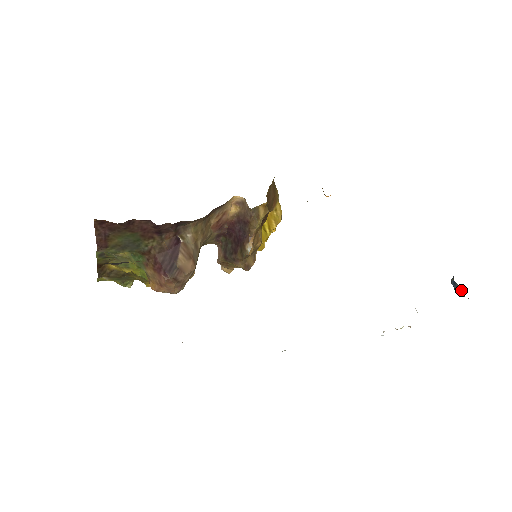
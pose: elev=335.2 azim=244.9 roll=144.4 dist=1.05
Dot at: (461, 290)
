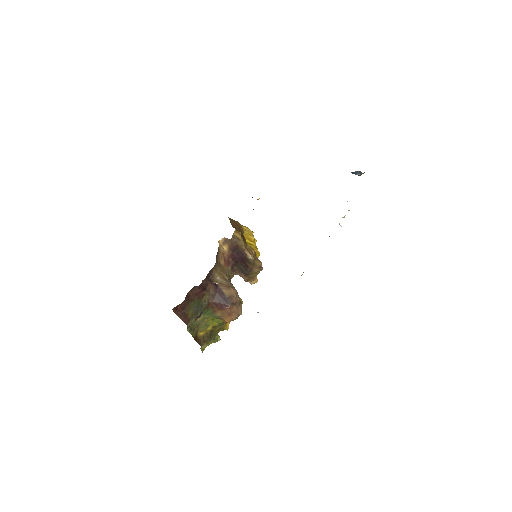
Dot at: (359, 172)
